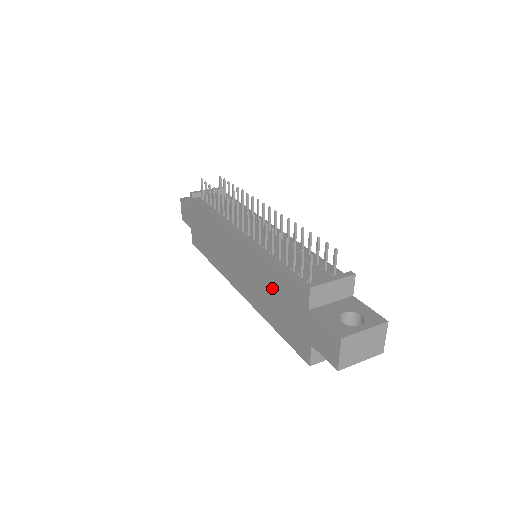
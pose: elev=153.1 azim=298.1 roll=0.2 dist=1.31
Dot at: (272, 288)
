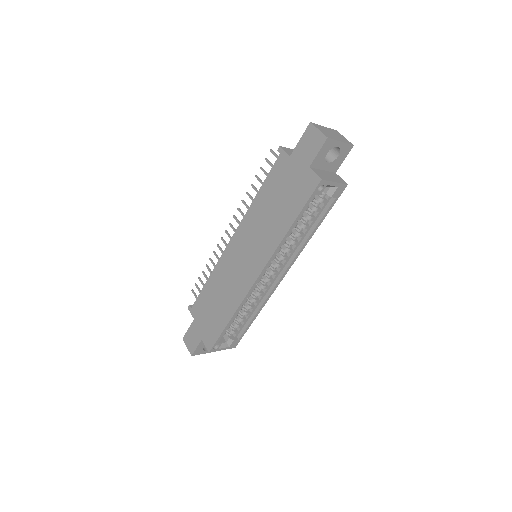
Dot at: (269, 204)
